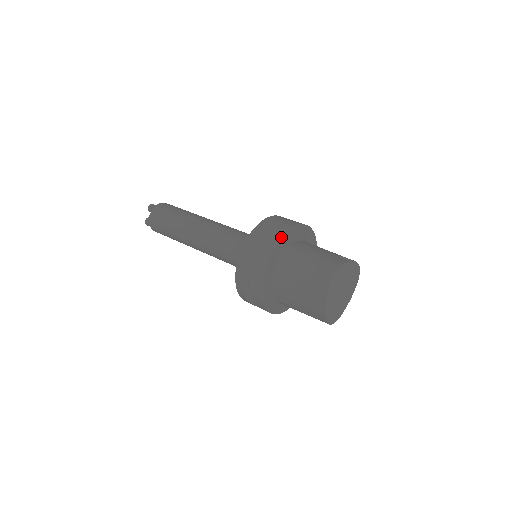
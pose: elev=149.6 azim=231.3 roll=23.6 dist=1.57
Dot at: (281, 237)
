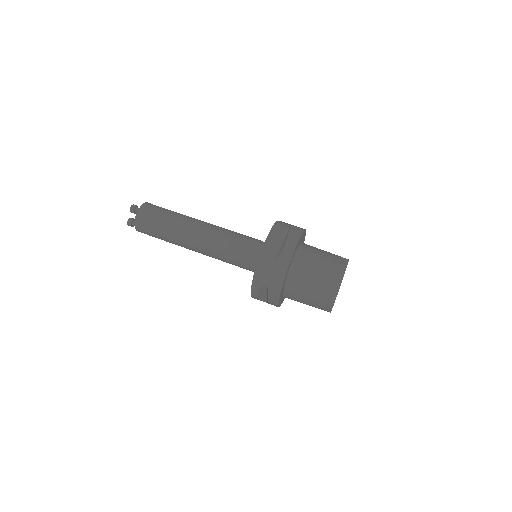
Dot at: (294, 247)
